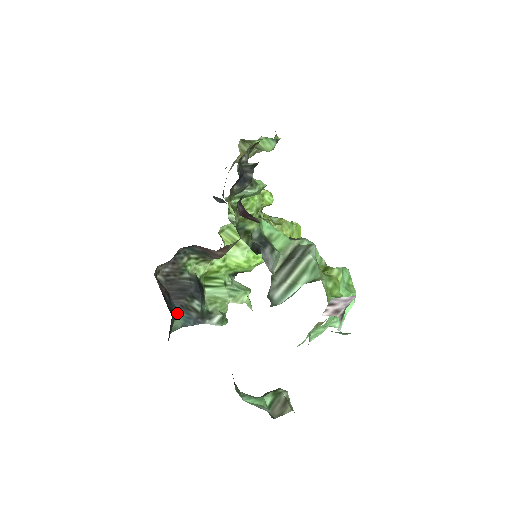
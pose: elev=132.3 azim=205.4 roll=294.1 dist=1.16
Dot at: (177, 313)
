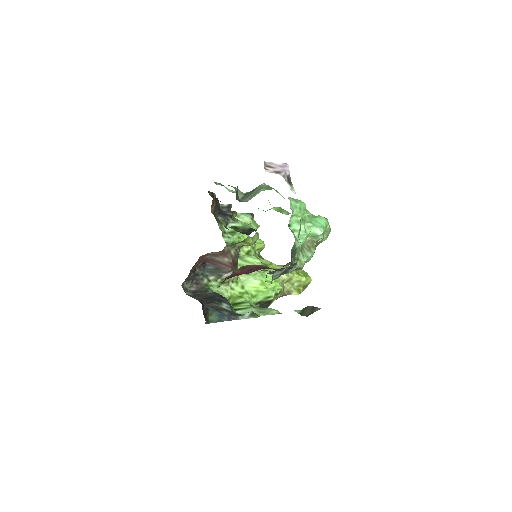
Dot at: (210, 312)
